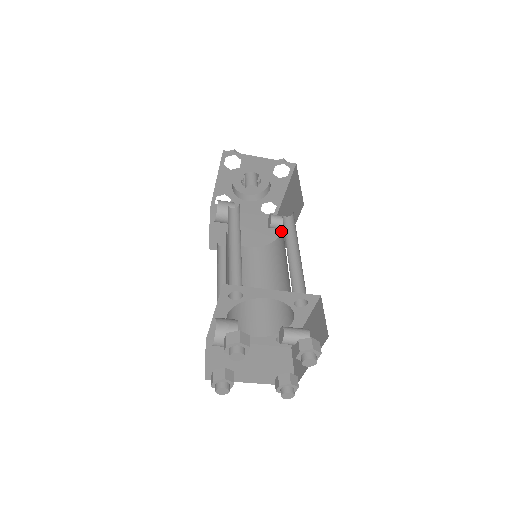
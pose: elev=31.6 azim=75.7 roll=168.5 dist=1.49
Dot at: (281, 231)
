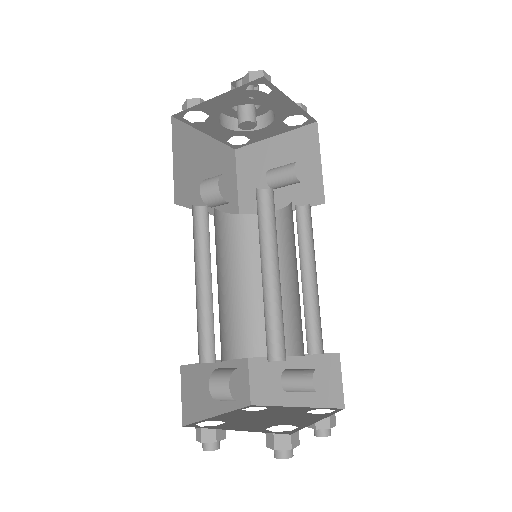
Dot at: occluded
